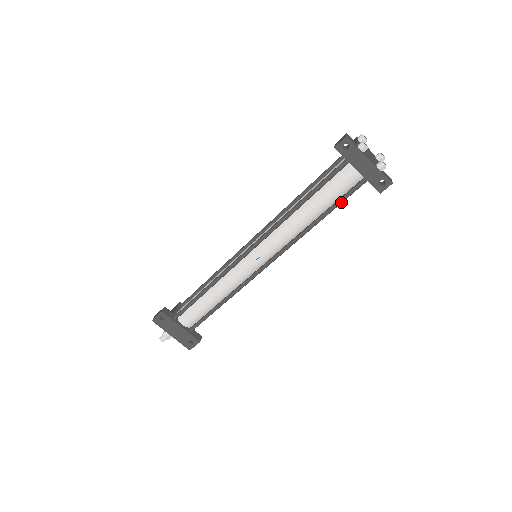
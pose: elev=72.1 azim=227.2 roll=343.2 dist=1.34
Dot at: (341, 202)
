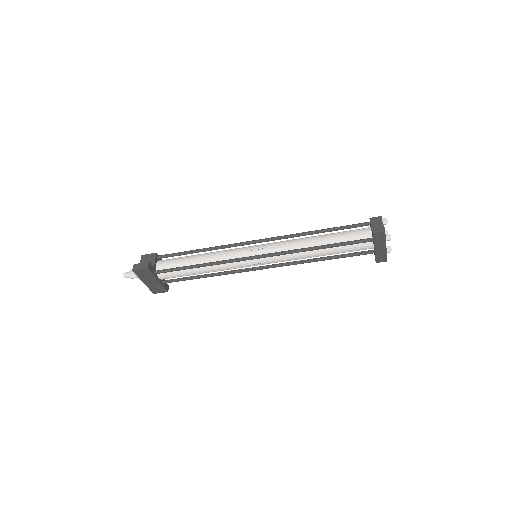
Dot at: occluded
